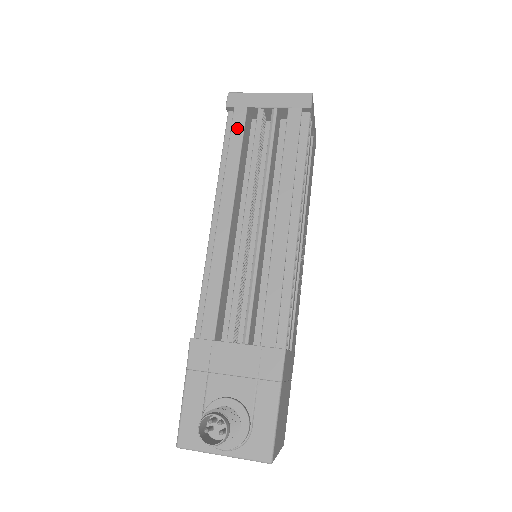
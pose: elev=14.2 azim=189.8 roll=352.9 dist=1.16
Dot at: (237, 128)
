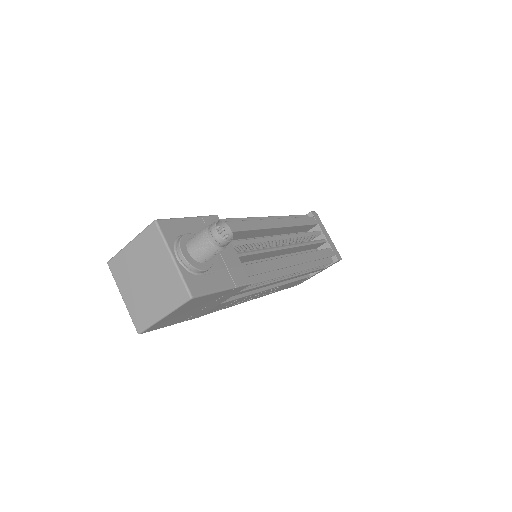
Dot at: (309, 220)
